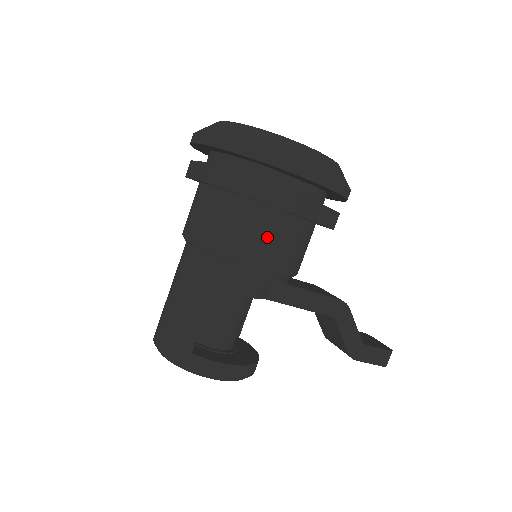
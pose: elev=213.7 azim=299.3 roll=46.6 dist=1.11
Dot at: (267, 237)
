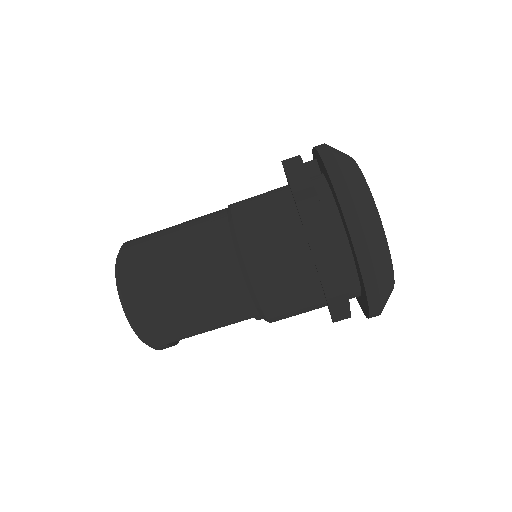
Dot at: occluded
